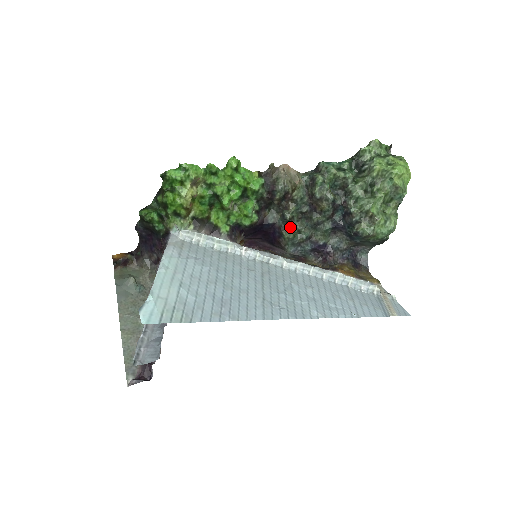
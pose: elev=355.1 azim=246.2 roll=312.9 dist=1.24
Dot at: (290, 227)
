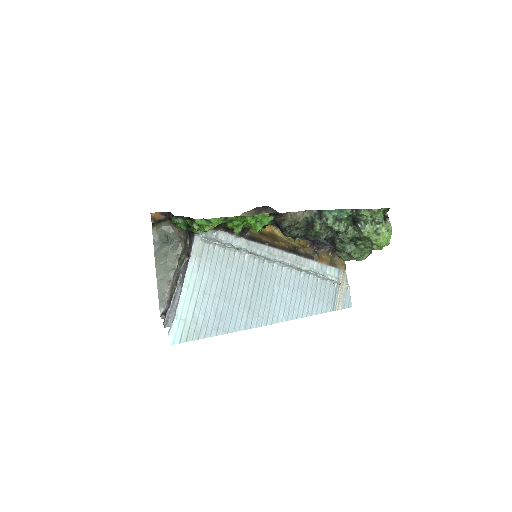
Dot at: (289, 233)
